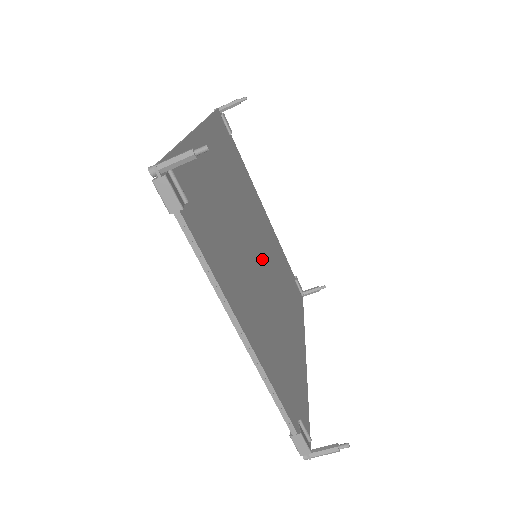
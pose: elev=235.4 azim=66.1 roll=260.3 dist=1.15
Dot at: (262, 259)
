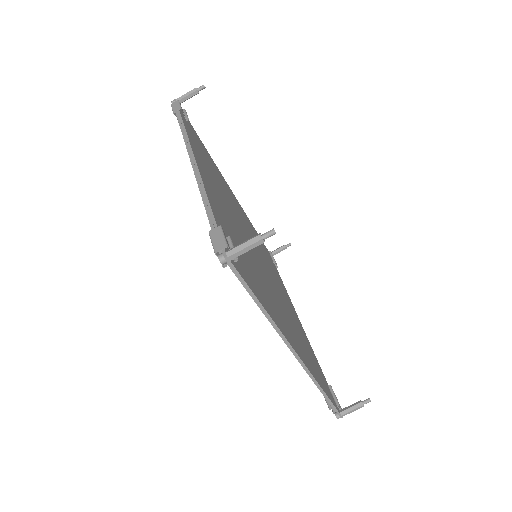
Dot at: (264, 267)
